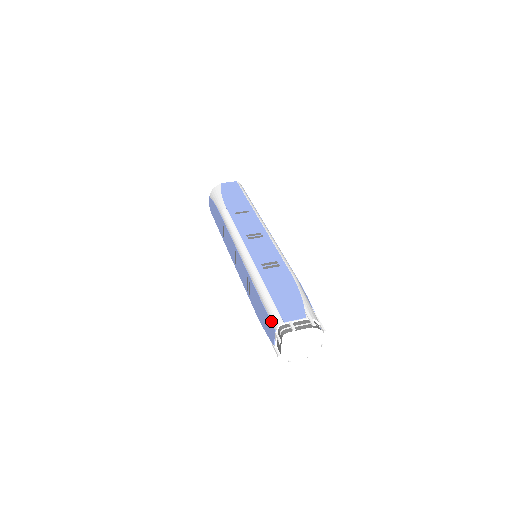
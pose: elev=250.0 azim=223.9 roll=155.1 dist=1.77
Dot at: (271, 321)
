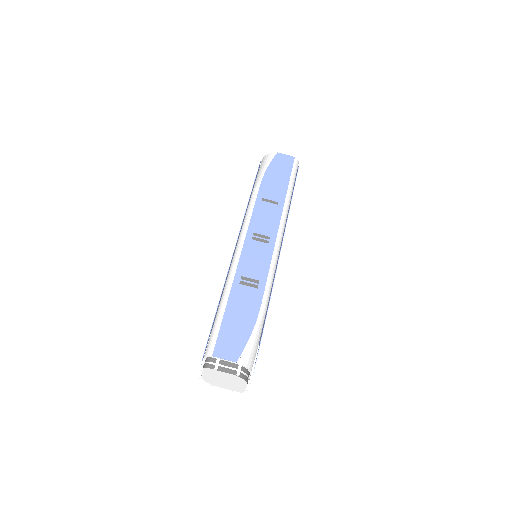
Dot at: (207, 344)
